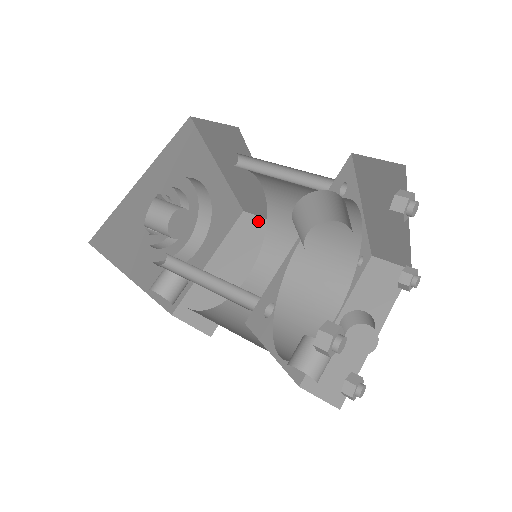
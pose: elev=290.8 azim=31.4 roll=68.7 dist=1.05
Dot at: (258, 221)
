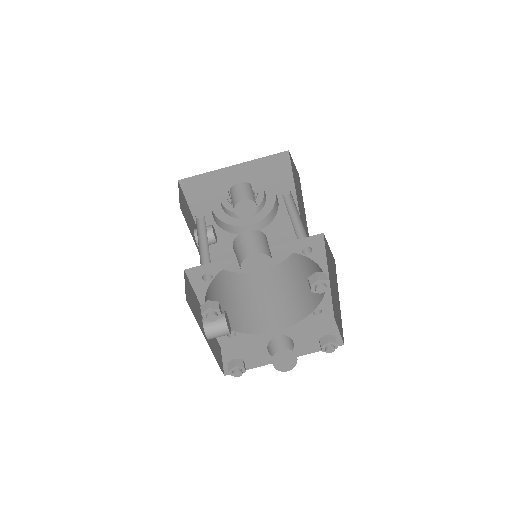
Dot at: occluded
